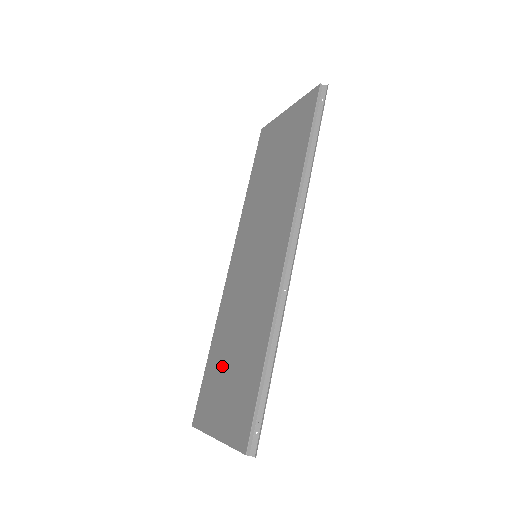
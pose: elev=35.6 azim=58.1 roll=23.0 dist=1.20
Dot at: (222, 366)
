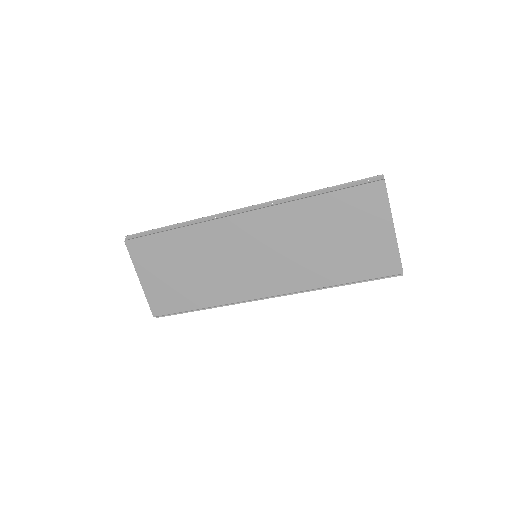
Dot at: (175, 259)
